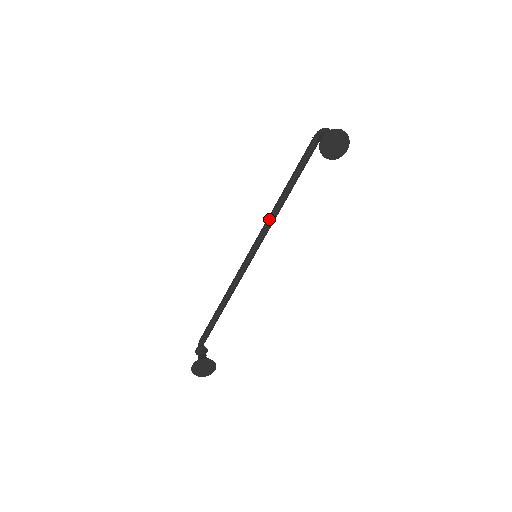
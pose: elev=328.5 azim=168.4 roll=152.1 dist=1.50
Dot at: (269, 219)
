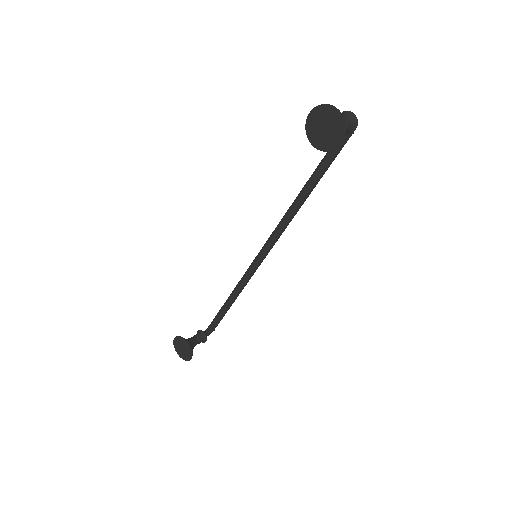
Dot at: (282, 219)
